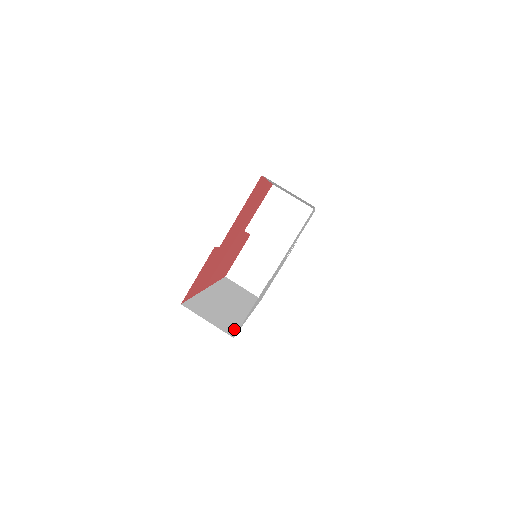
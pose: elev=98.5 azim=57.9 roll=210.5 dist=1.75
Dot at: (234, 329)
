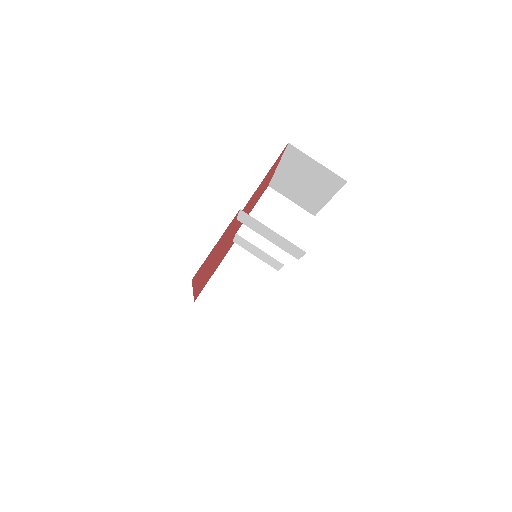
Dot at: occluded
